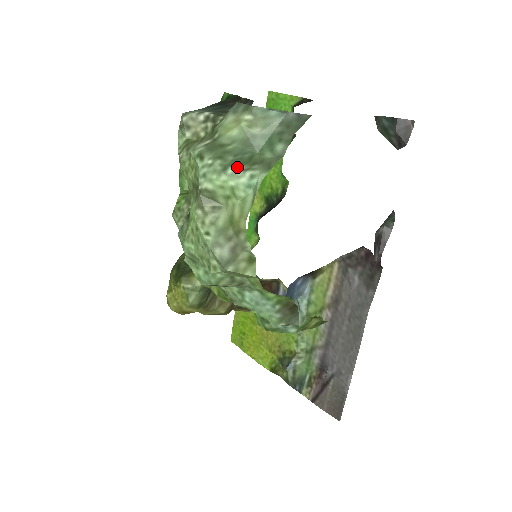
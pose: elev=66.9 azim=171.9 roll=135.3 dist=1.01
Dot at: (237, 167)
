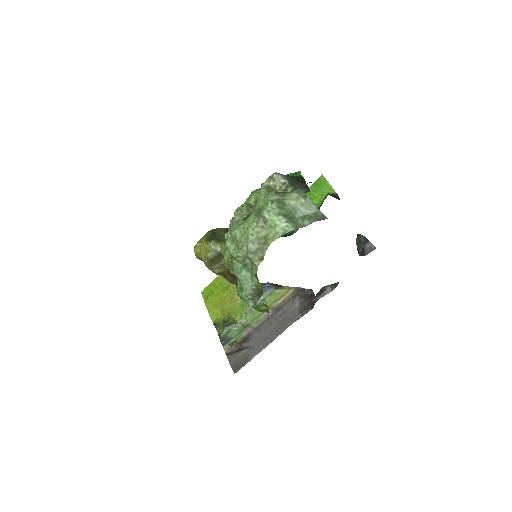
Dot at: (284, 218)
